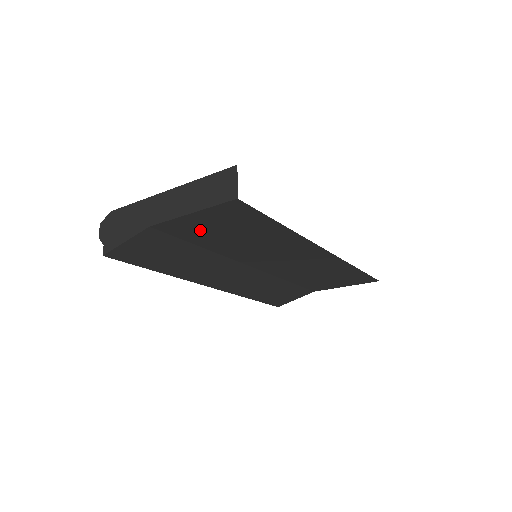
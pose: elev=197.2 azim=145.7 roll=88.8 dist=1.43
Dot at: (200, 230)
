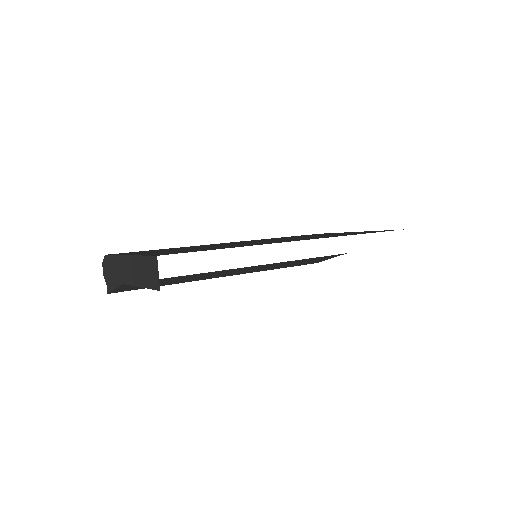
Dot at: occluded
